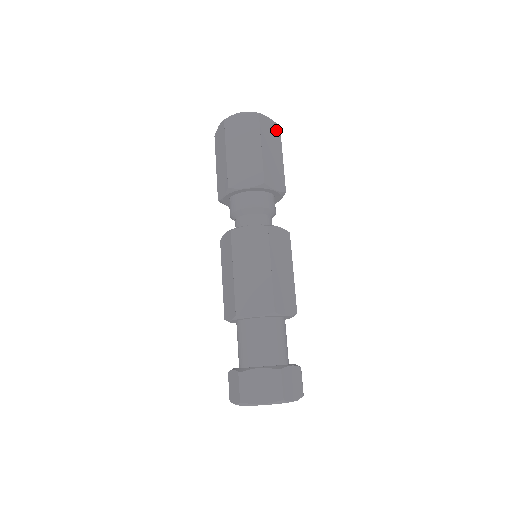
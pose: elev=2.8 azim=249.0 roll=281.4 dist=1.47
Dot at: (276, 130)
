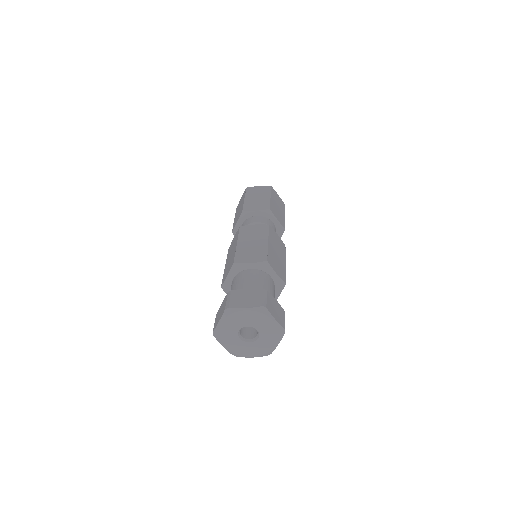
Dot at: (266, 188)
